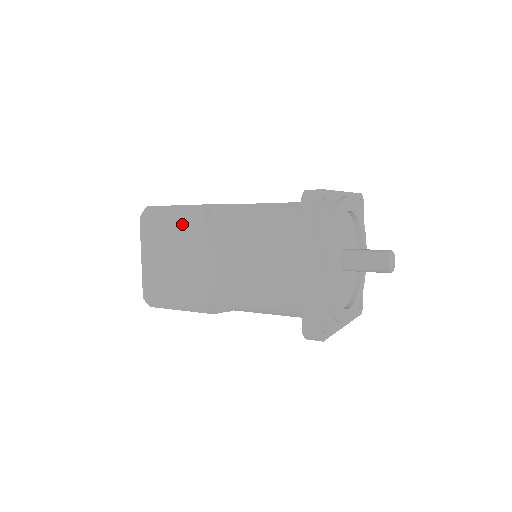
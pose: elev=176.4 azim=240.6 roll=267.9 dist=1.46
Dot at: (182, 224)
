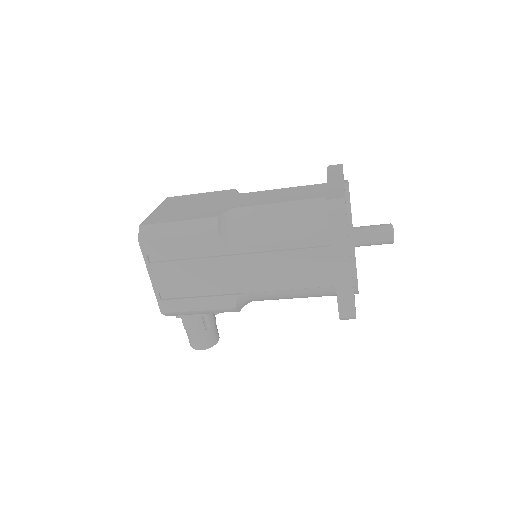
Dot at: (211, 193)
